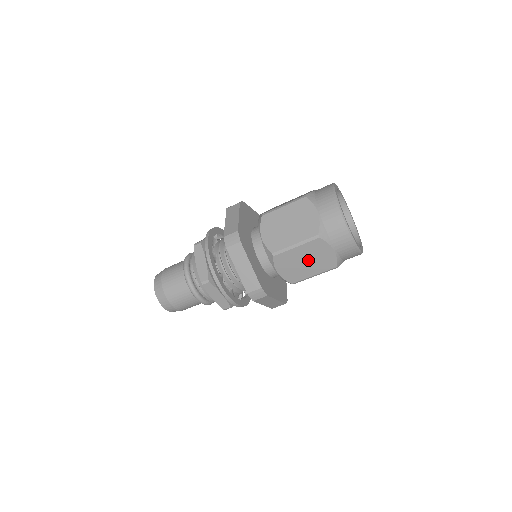
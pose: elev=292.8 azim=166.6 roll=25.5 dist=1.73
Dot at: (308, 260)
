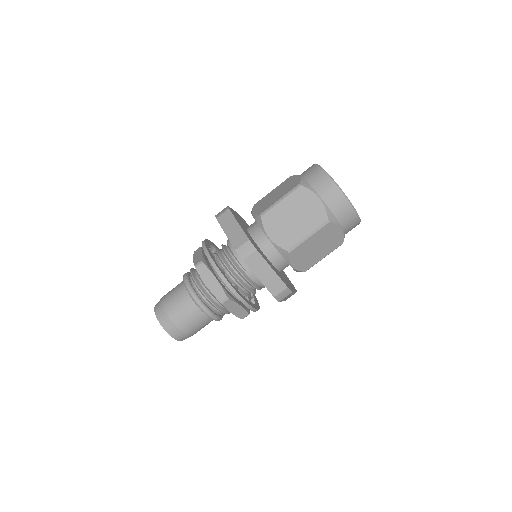
Dot at: (319, 245)
